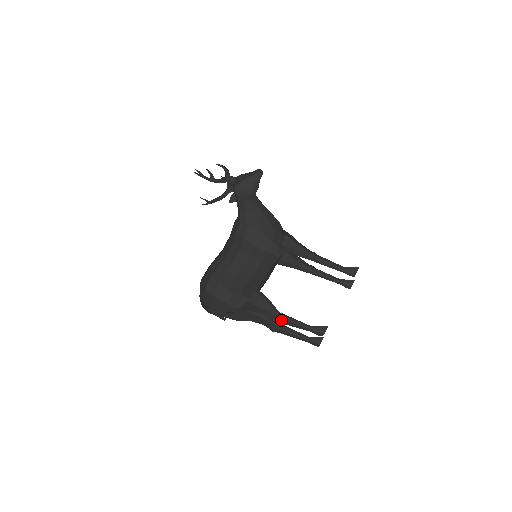
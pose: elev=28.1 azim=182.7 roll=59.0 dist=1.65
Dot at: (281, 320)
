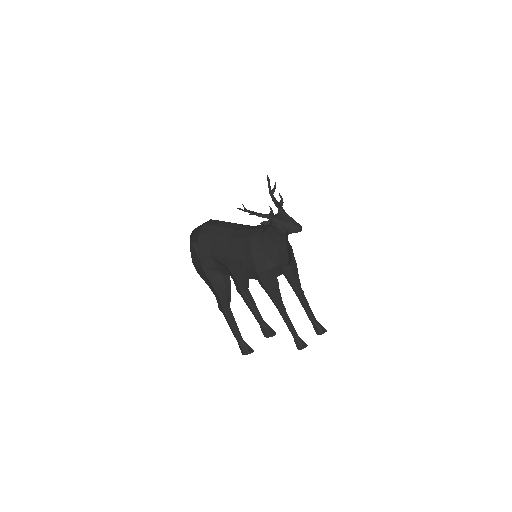
Dot at: (243, 297)
